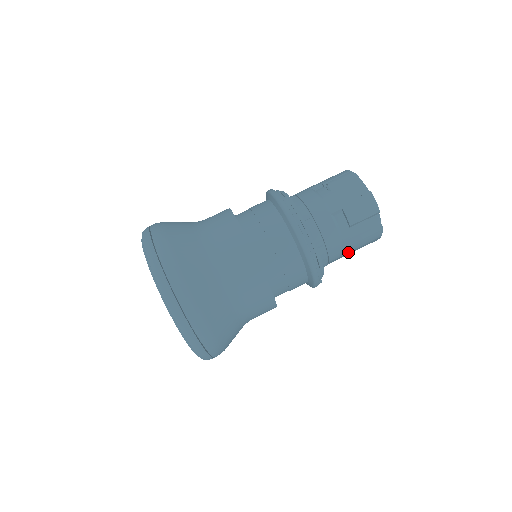
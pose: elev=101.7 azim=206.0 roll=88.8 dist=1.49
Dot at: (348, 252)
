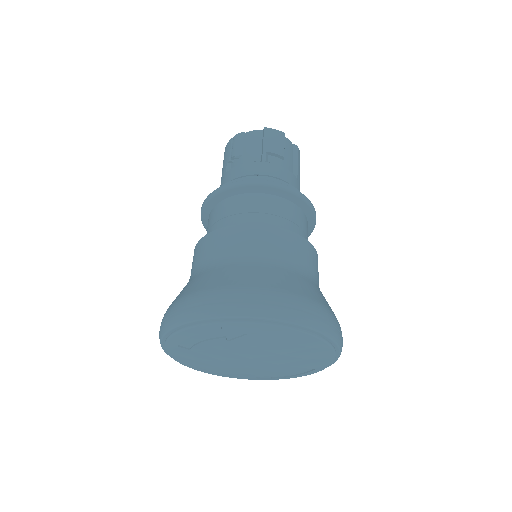
Dot at: occluded
